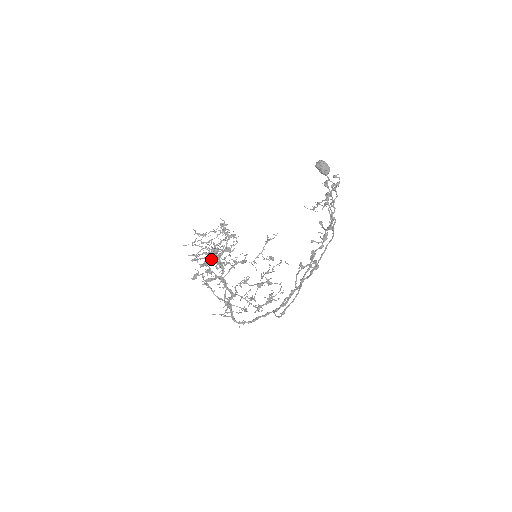
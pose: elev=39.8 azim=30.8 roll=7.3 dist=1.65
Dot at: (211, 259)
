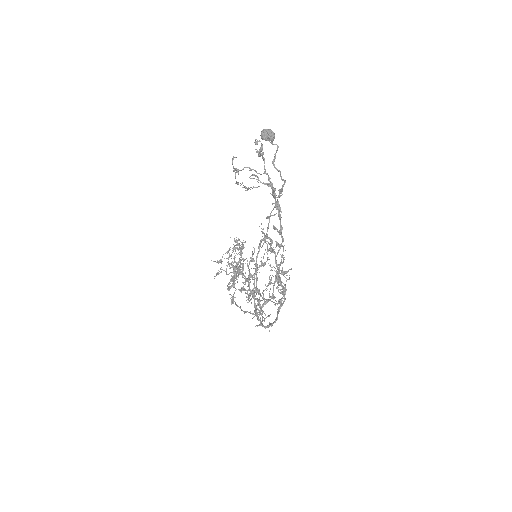
Dot at: (233, 279)
